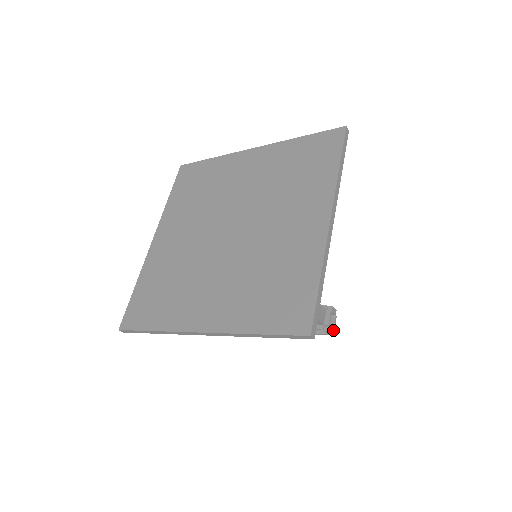
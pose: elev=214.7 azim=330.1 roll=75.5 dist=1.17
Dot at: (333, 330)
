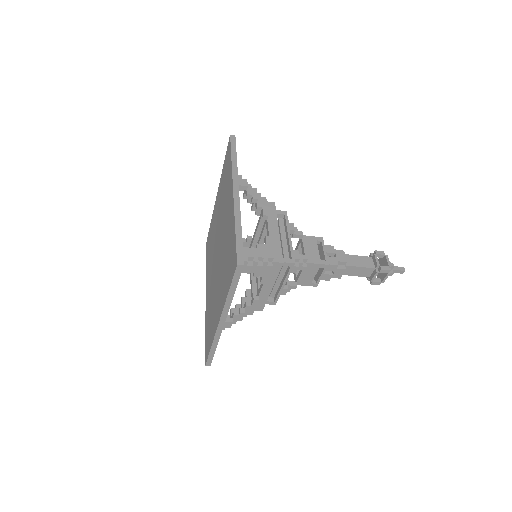
Dot at: (388, 267)
